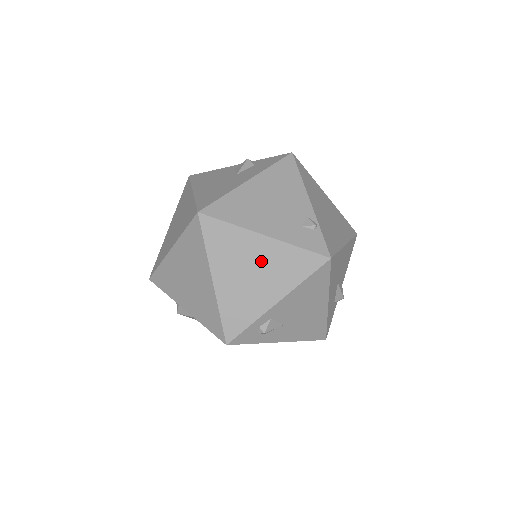
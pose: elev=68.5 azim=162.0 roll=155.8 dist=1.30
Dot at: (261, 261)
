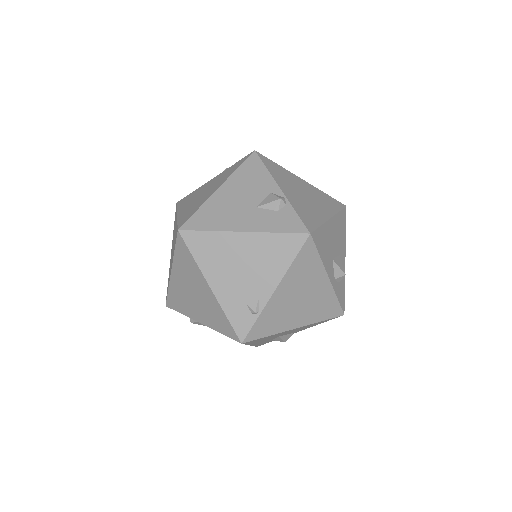
Dot at: (201, 296)
